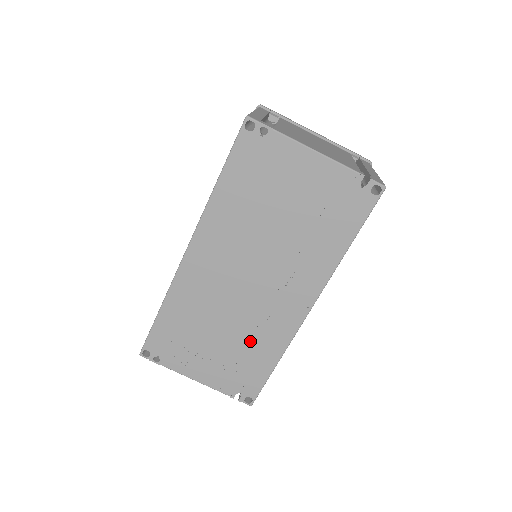
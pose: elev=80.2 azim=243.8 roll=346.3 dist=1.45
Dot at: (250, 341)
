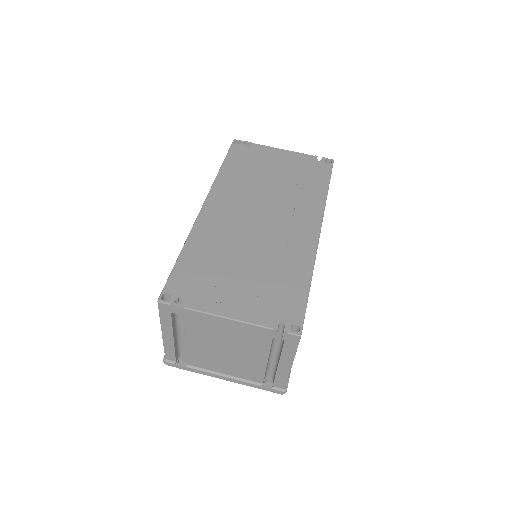
Dot at: (277, 265)
